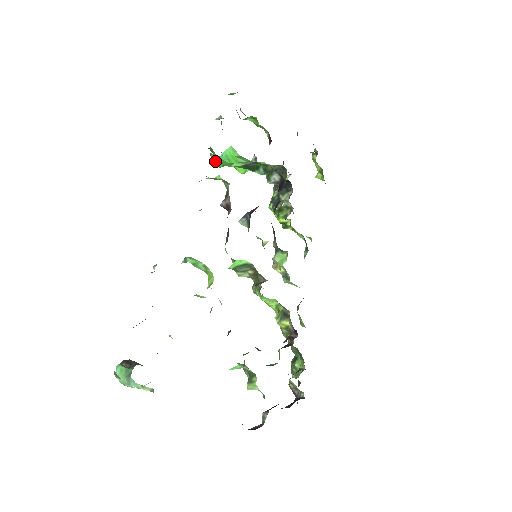
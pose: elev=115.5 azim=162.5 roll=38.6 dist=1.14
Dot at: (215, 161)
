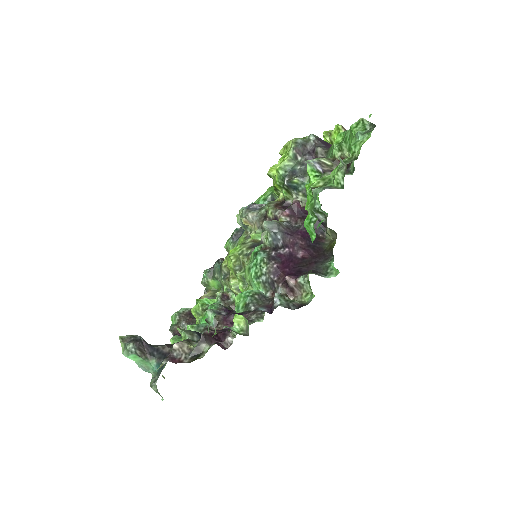
Dot at: (308, 227)
